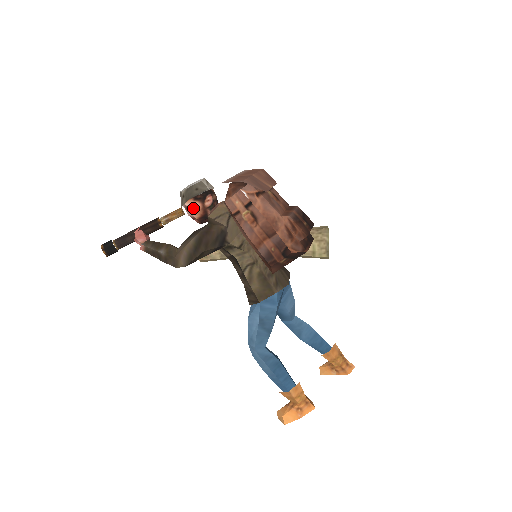
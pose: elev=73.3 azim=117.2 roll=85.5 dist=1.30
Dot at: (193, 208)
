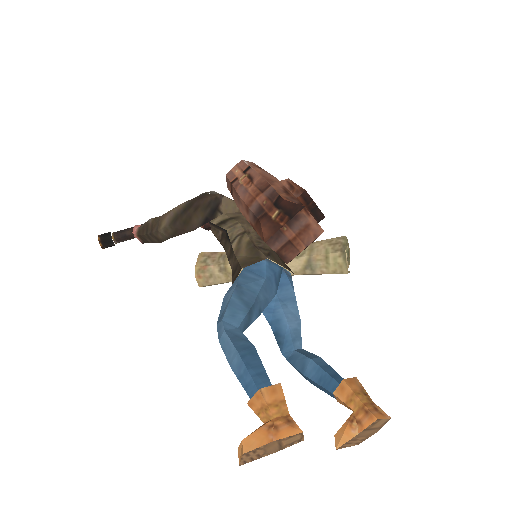
Dot at: occluded
